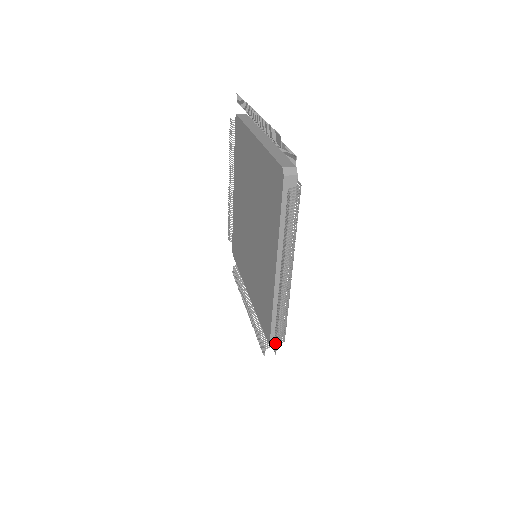
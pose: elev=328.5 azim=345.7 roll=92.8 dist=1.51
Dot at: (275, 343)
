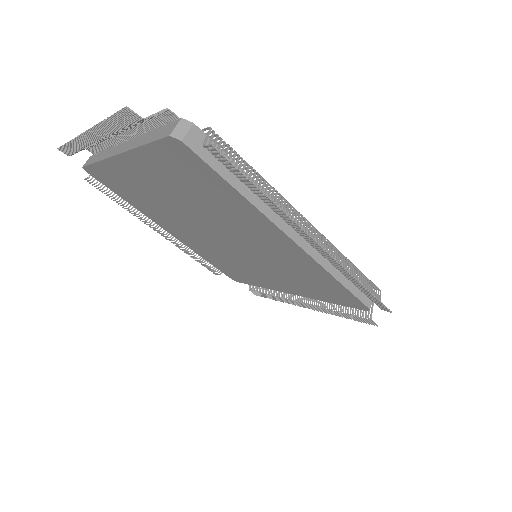
Dot at: (378, 304)
